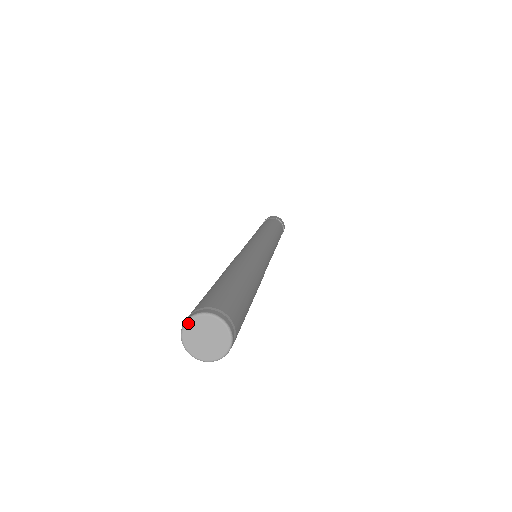
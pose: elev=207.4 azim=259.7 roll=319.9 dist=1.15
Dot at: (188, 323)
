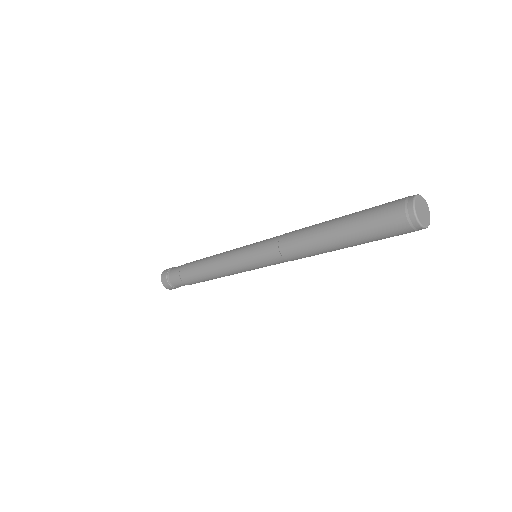
Dot at: (416, 200)
